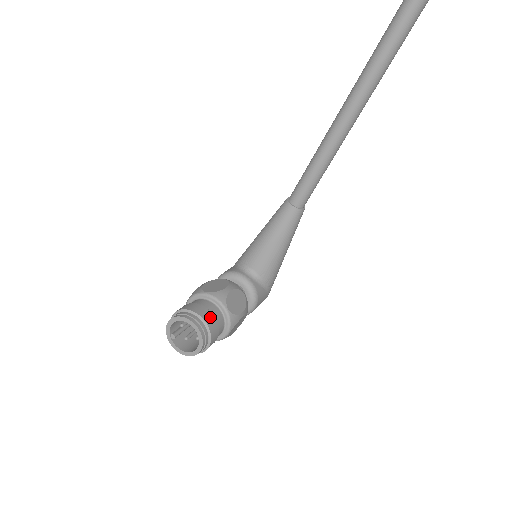
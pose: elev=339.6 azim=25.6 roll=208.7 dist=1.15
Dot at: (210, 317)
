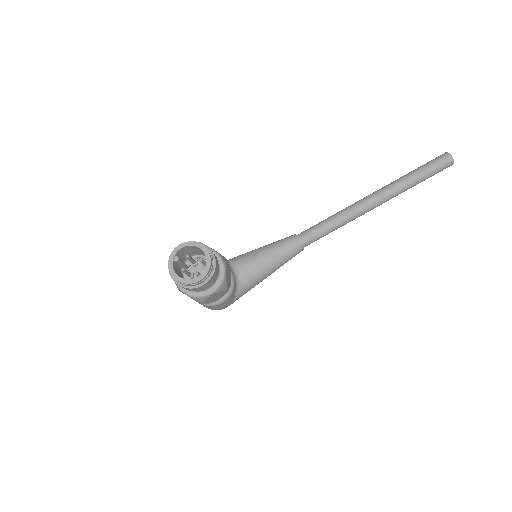
Dot at: (217, 263)
